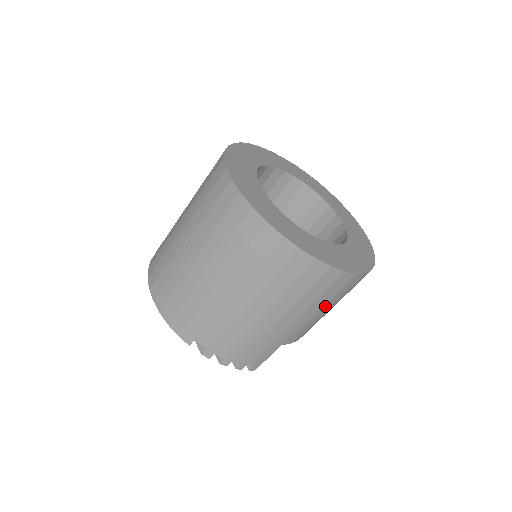
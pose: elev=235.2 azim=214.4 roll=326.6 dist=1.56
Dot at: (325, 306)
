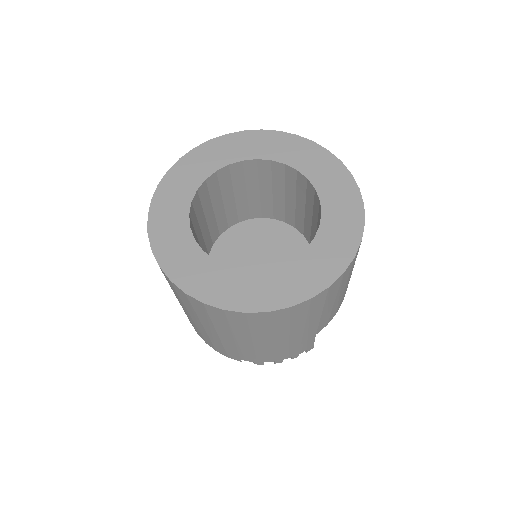
Dot at: (327, 306)
